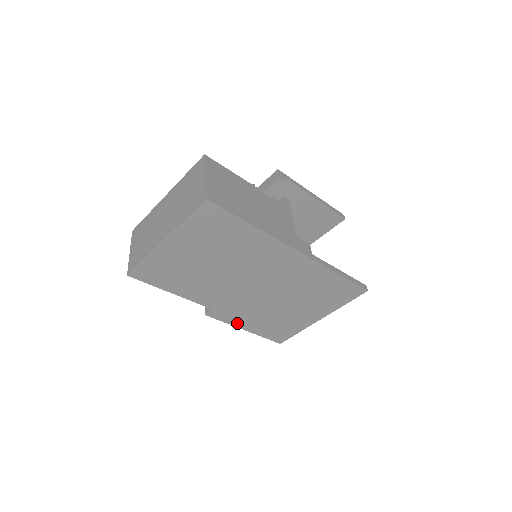
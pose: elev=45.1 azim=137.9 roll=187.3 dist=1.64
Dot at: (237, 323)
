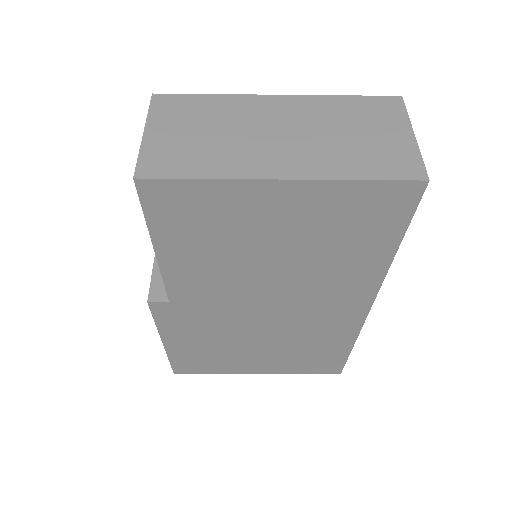
Dot at: (168, 332)
